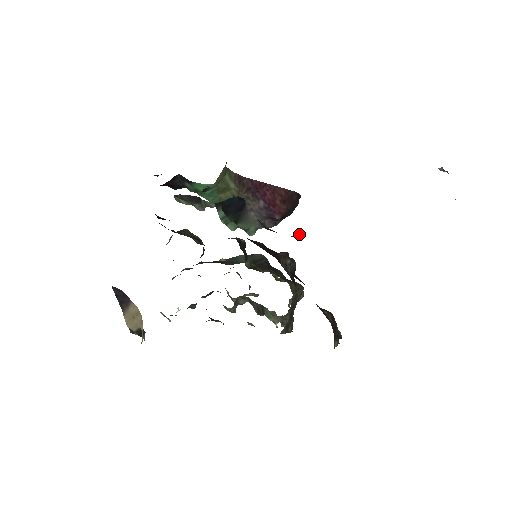
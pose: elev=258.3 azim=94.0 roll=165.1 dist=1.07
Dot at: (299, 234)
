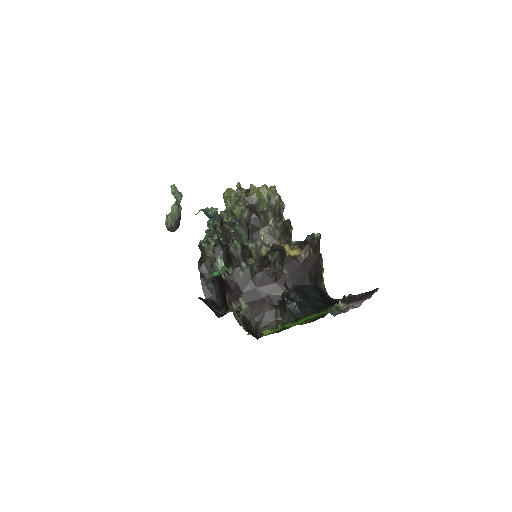
Dot at: (291, 320)
